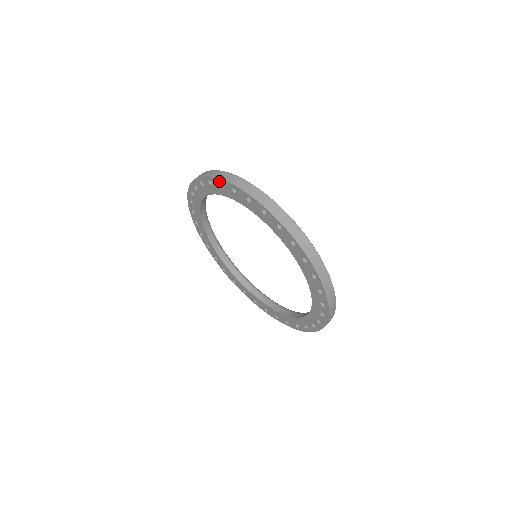
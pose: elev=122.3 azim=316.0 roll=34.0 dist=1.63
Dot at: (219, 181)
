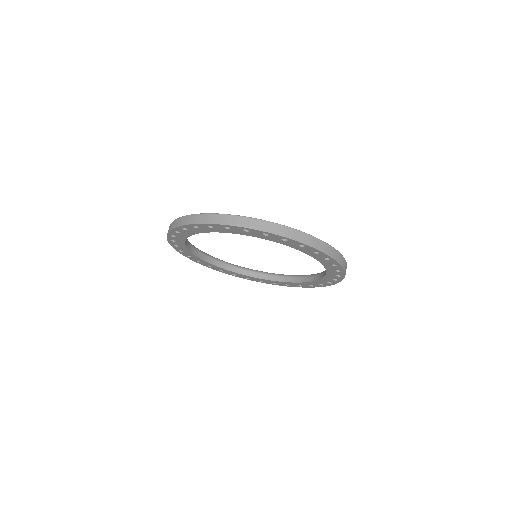
Dot at: occluded
